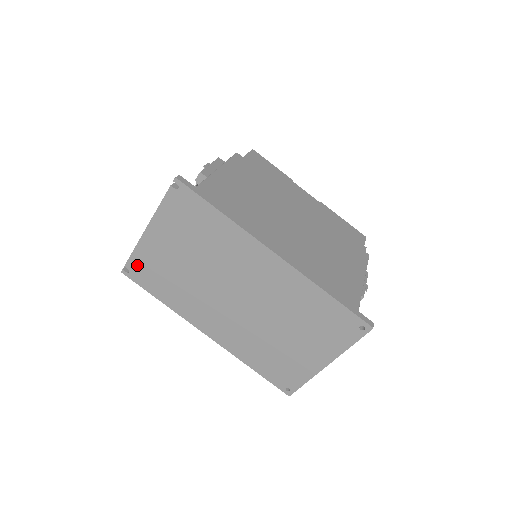
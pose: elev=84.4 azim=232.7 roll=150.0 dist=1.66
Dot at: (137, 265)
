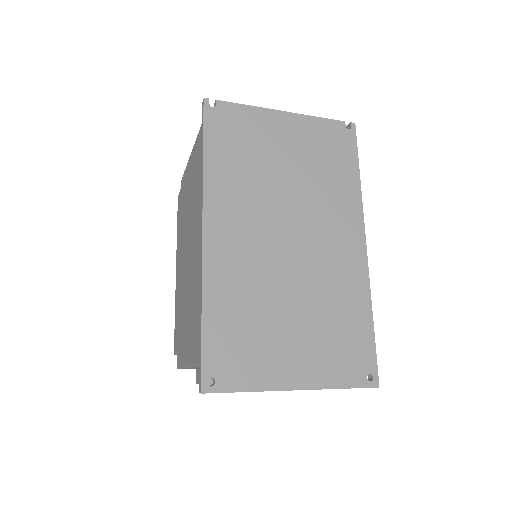
Dot at: (231, 114)
